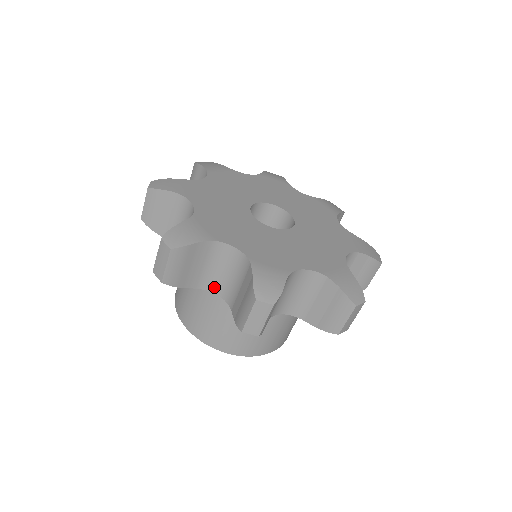
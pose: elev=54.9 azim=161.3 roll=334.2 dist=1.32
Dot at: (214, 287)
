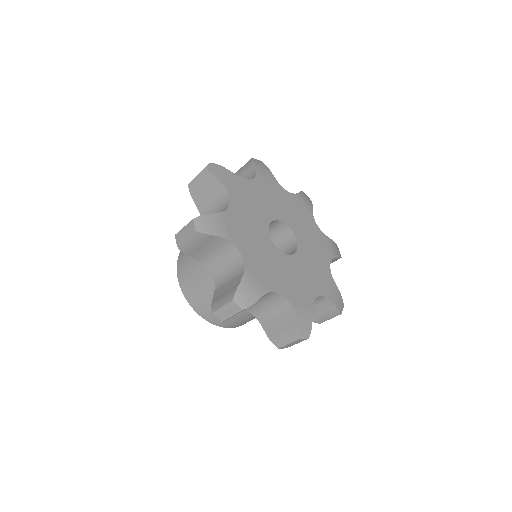
Dot at: (212, 268)
